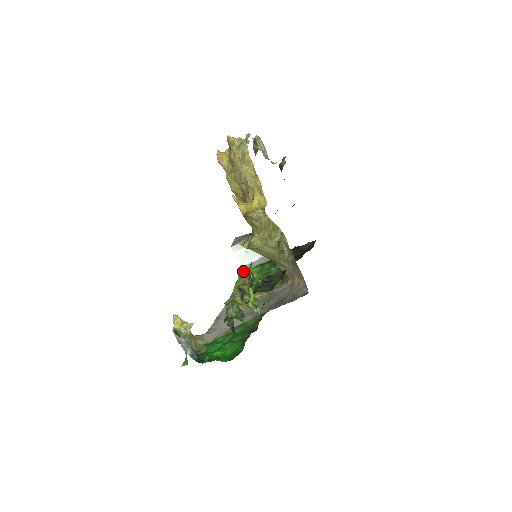
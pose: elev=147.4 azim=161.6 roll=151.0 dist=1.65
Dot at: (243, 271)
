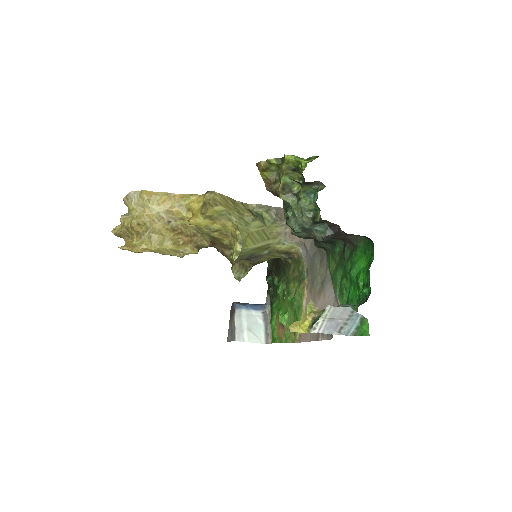
Dot at: occluded
